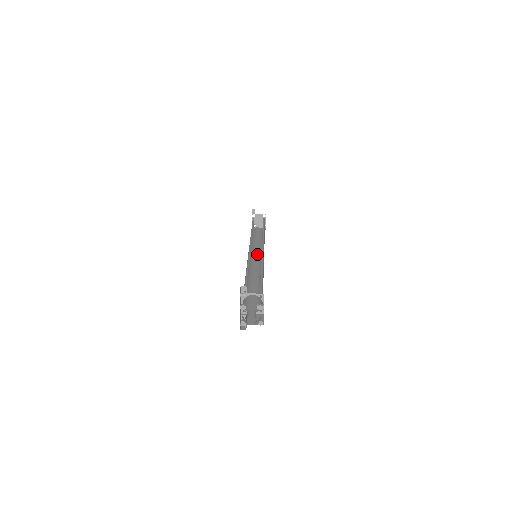
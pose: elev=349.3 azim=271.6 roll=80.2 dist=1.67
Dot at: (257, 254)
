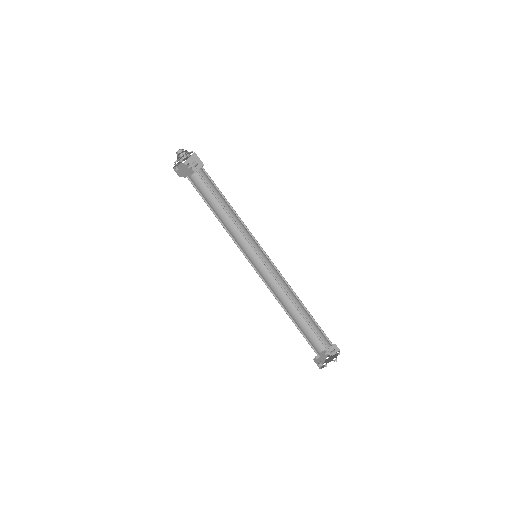
Dot at: occluded
